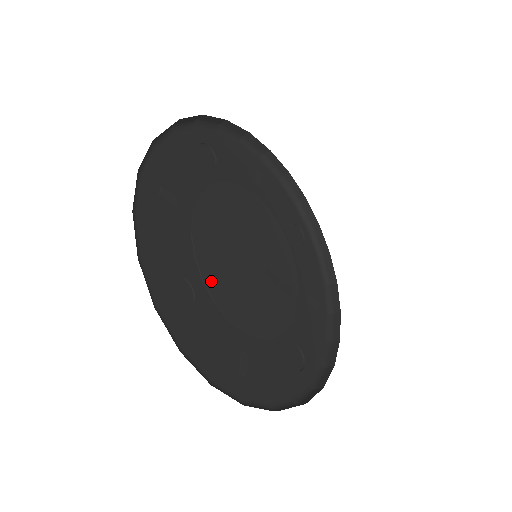
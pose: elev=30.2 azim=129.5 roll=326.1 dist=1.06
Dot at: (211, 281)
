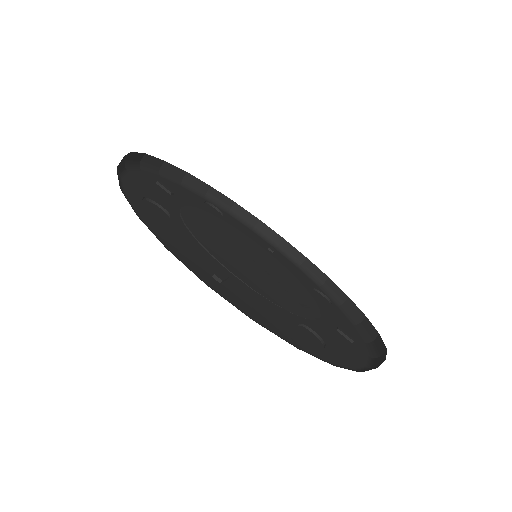
Dot at: (194, 229)
